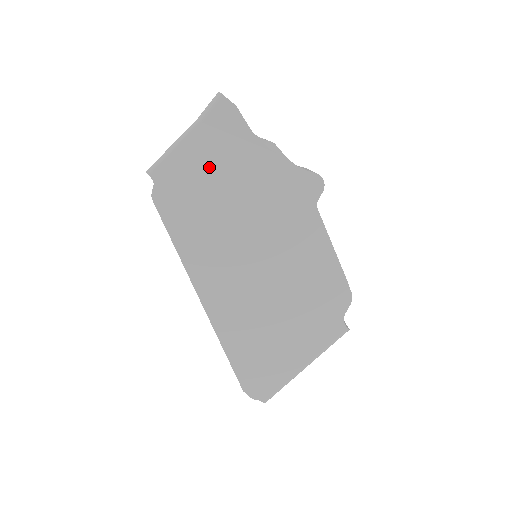
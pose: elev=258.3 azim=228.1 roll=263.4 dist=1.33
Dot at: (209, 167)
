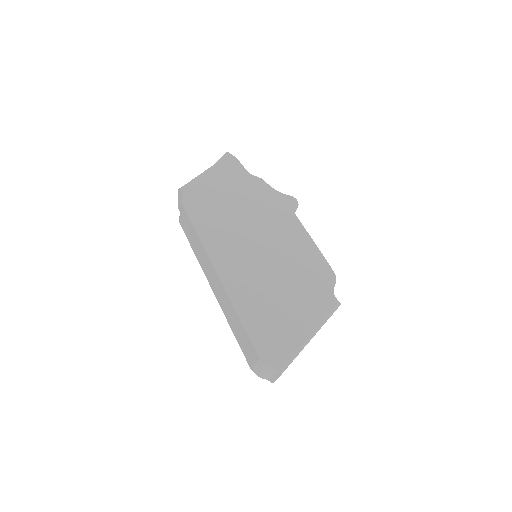
Dot at: (221, 188)
